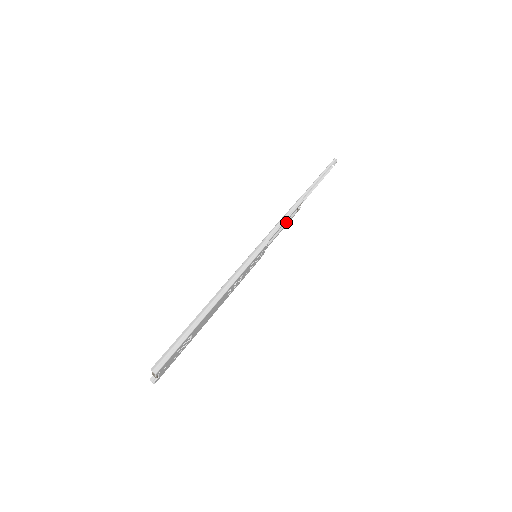
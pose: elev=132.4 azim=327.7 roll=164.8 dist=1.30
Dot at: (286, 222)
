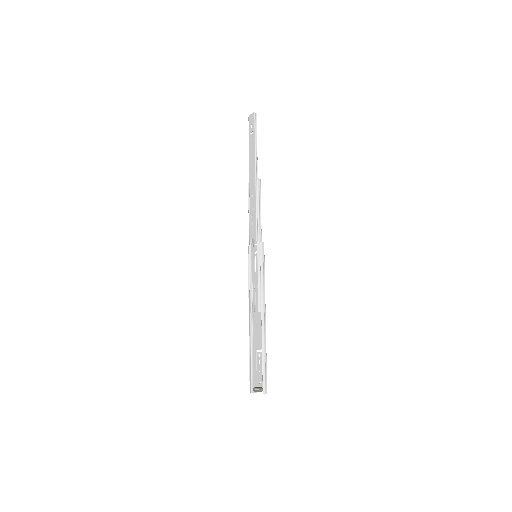
Dot at: occluded
